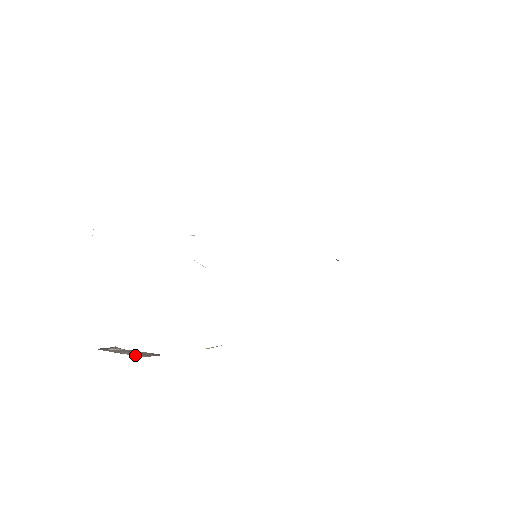
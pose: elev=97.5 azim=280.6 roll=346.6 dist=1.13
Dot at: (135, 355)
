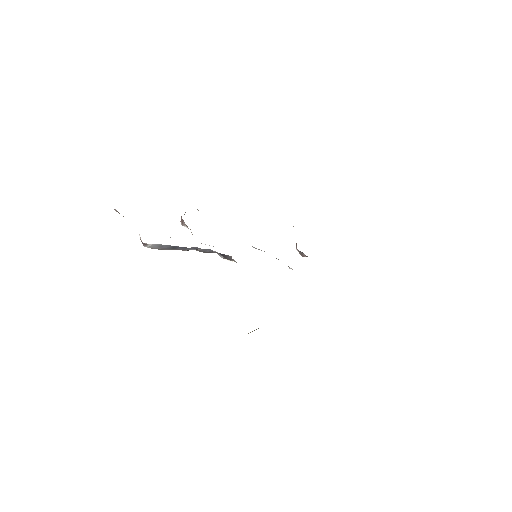
Dot at: occluded
